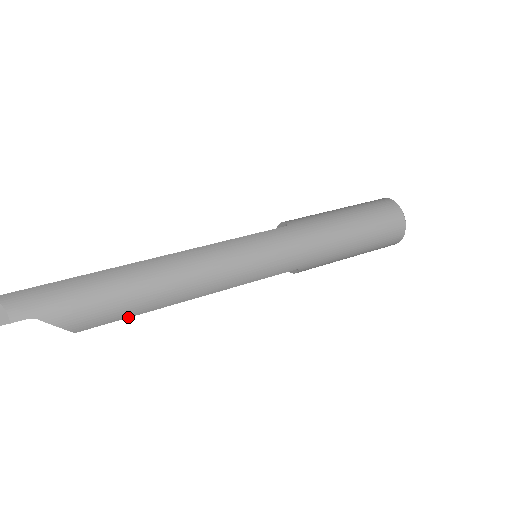
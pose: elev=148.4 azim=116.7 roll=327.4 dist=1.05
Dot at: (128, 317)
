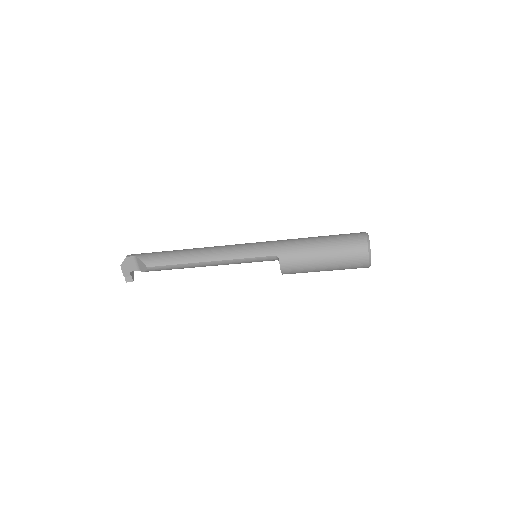
Dot at: (172, 265)
